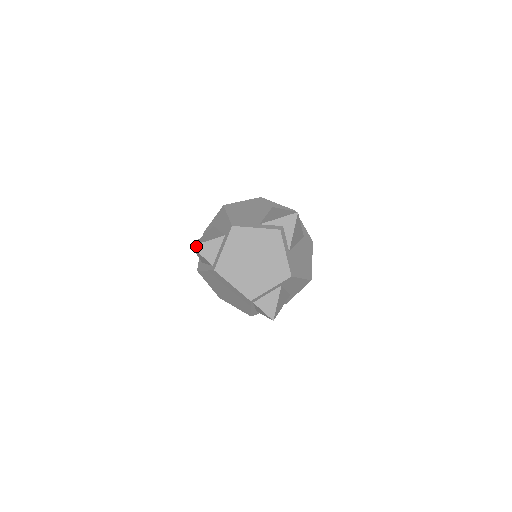
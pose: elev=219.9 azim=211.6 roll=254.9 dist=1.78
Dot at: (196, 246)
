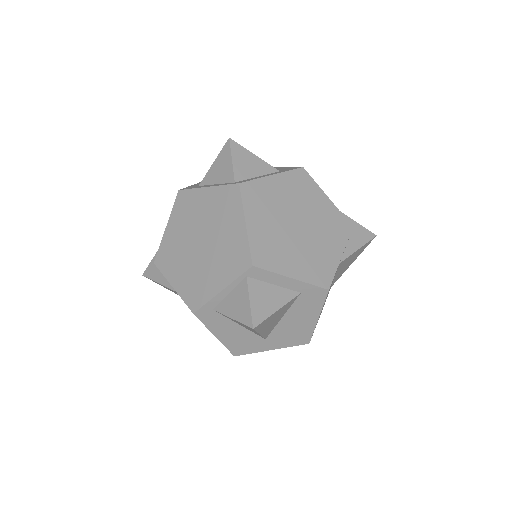
Dot at: (235, 144)
